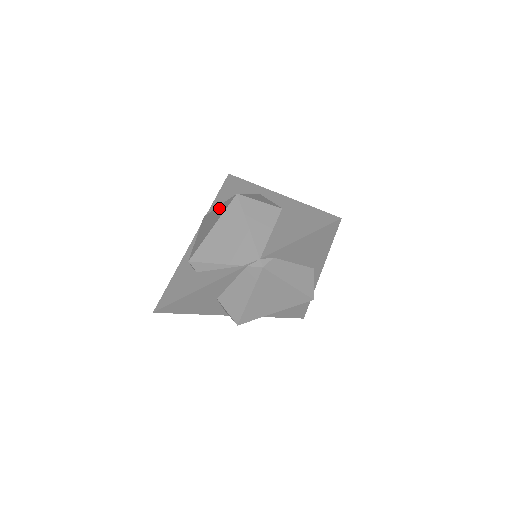
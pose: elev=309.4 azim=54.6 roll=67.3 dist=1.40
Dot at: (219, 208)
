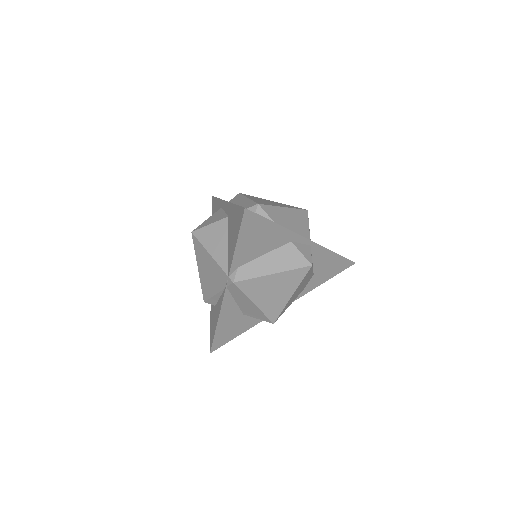
Dot at: occluded
